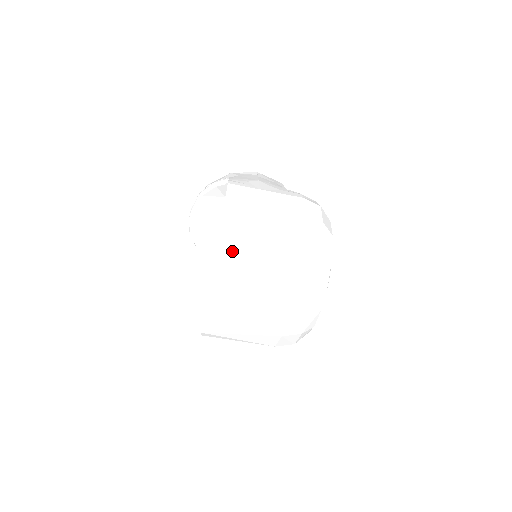
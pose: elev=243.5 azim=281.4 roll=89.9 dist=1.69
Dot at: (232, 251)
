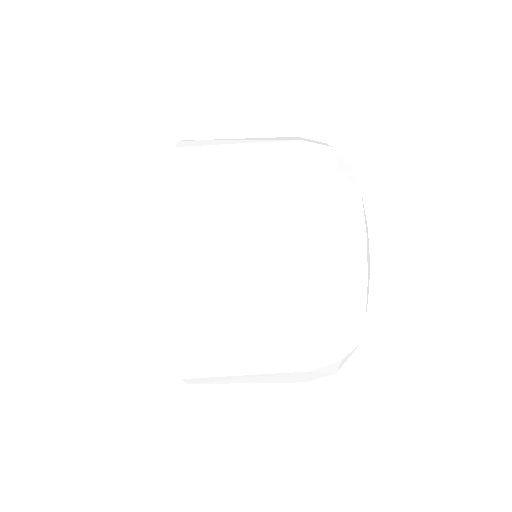
Dot at: (190, 196)
